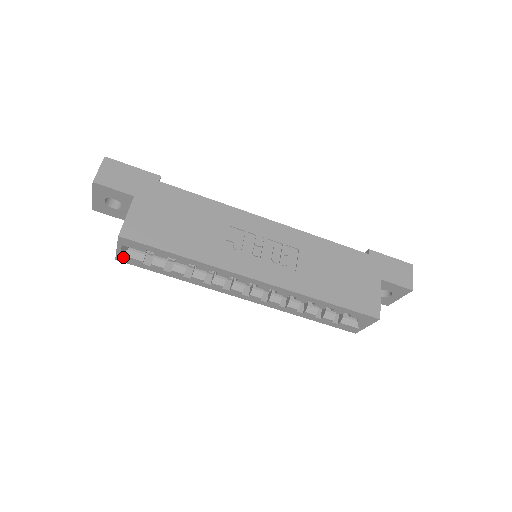
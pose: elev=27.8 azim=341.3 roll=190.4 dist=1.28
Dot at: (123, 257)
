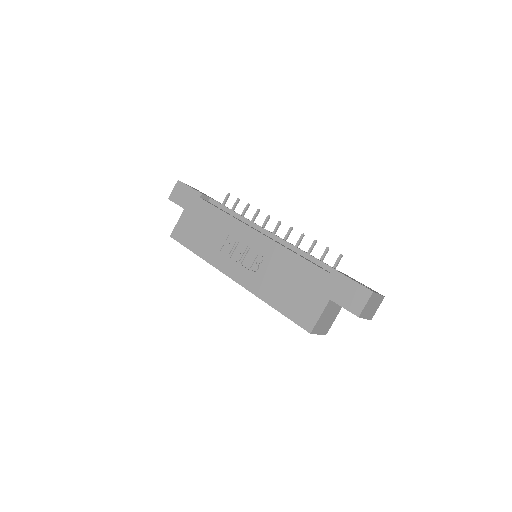
Dot at: occluded
